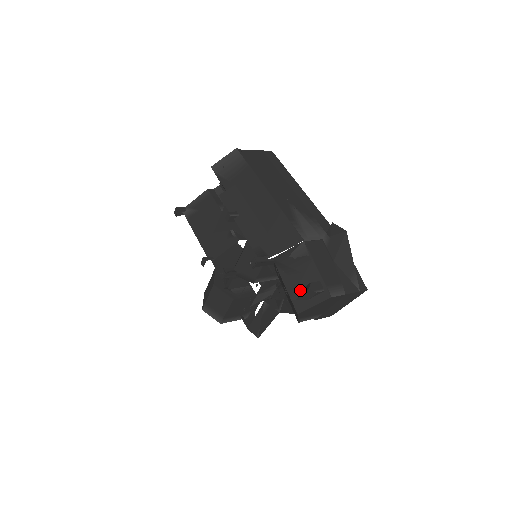
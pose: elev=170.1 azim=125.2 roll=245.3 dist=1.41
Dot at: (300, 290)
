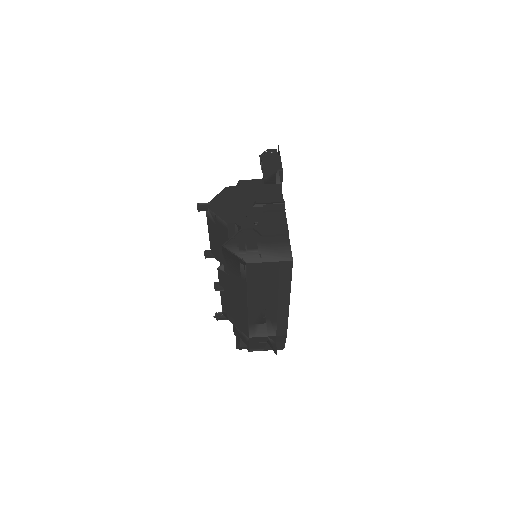
Dot at: (238, 336)
